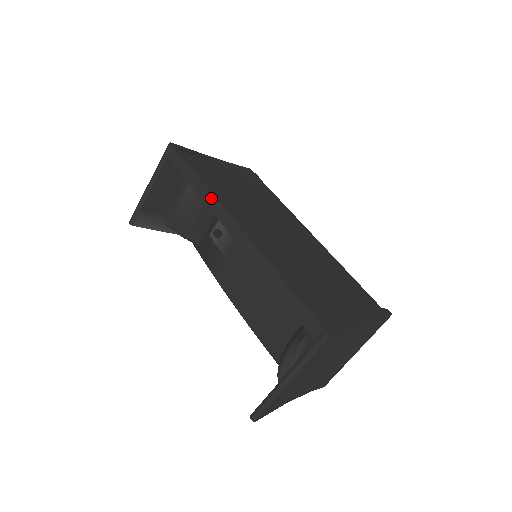
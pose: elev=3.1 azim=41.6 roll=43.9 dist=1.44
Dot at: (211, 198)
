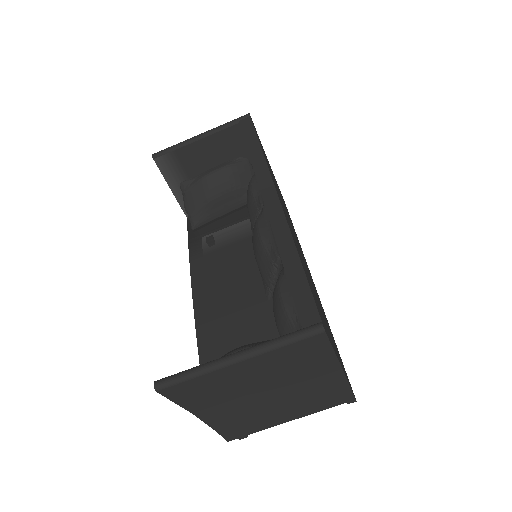
Dot at: (263, 165)
